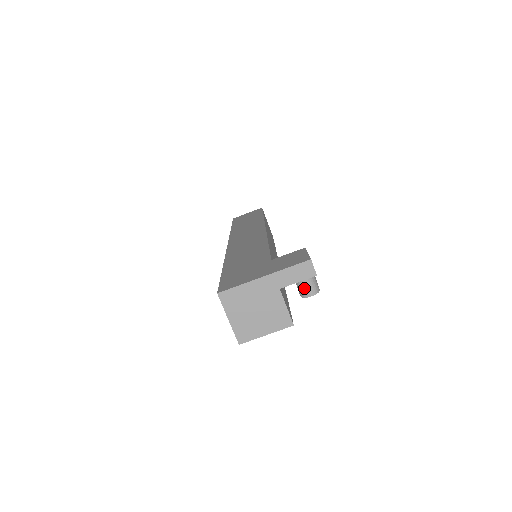
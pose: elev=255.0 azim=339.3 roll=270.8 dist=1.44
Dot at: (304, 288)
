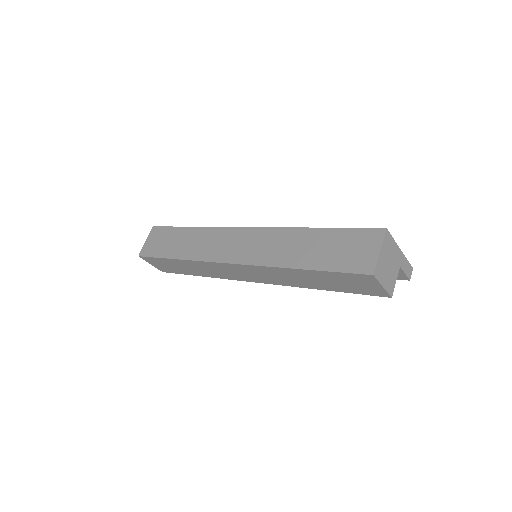
Dot at: occluded
